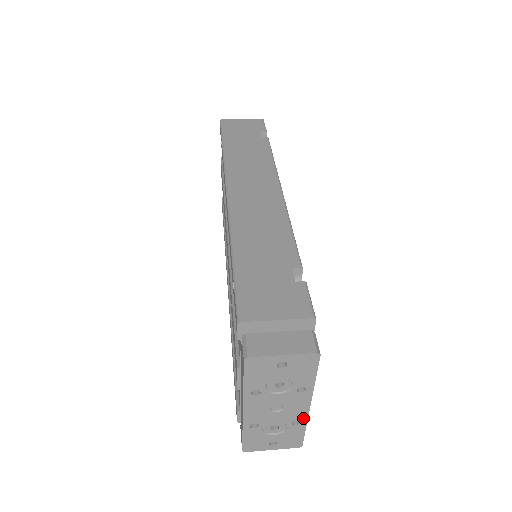
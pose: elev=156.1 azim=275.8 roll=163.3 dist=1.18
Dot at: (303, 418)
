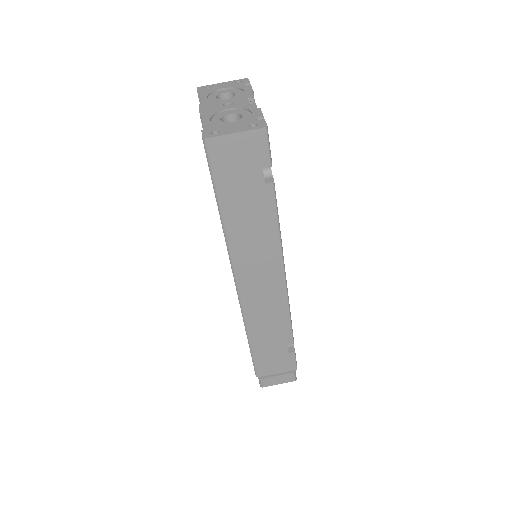
Dot at: occluded
